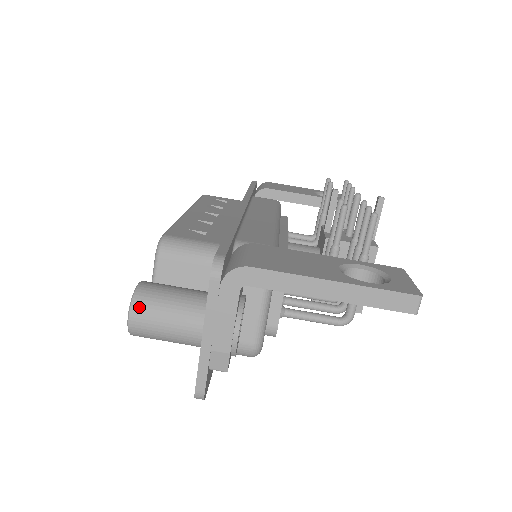
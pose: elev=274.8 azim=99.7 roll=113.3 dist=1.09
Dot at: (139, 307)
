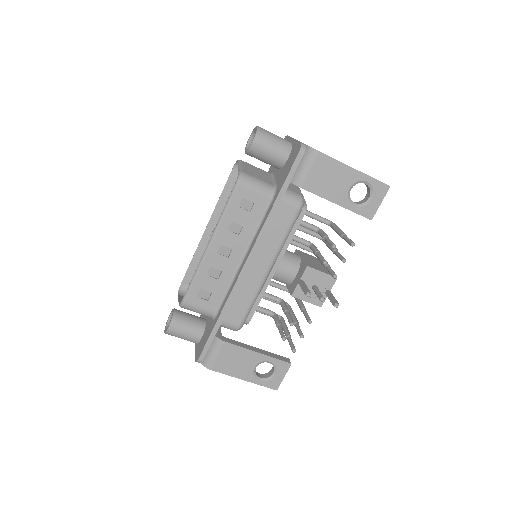
Dot at: occluded
